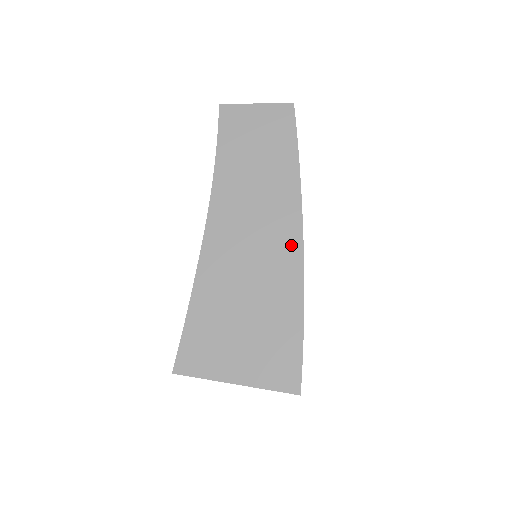
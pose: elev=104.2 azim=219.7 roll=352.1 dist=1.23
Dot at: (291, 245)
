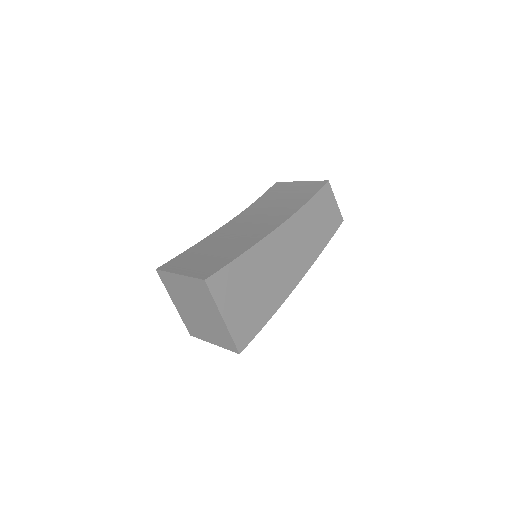
Dot at: (294, 279)
